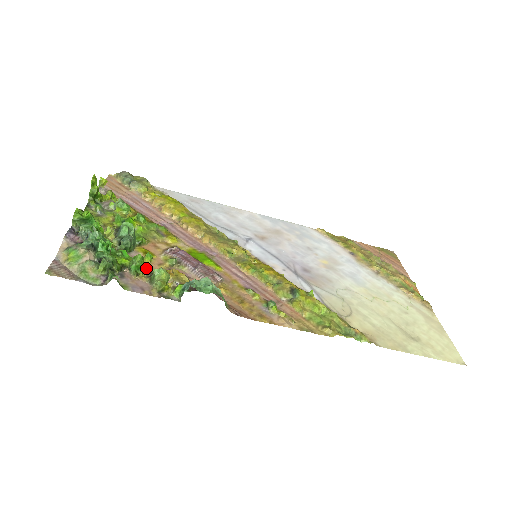
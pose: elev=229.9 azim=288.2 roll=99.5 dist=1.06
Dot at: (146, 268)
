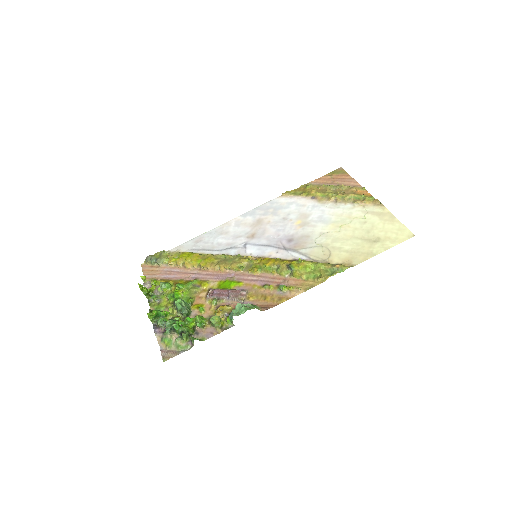
Dot at: (205, 319)
